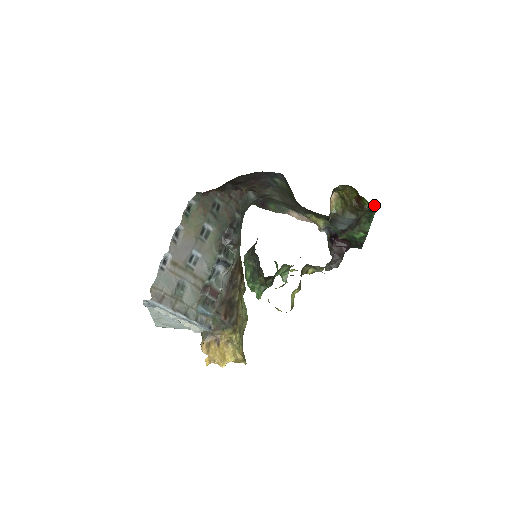
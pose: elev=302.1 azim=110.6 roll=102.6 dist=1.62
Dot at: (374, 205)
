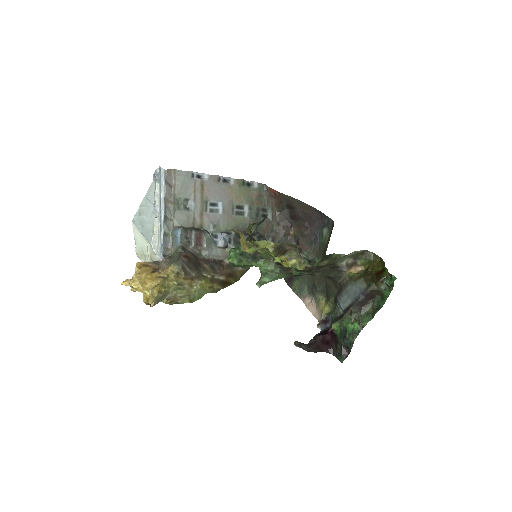
Dot at: (390, 286)
